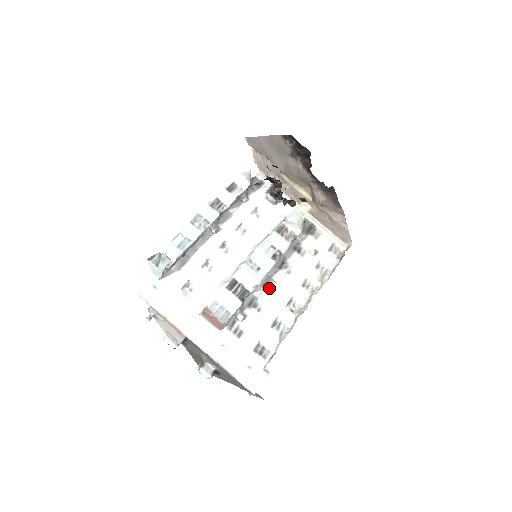
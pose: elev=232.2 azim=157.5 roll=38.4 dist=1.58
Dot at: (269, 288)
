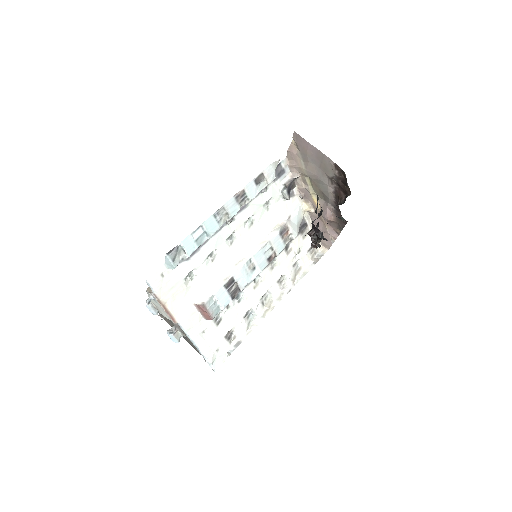
Dot at: (253, 281)
